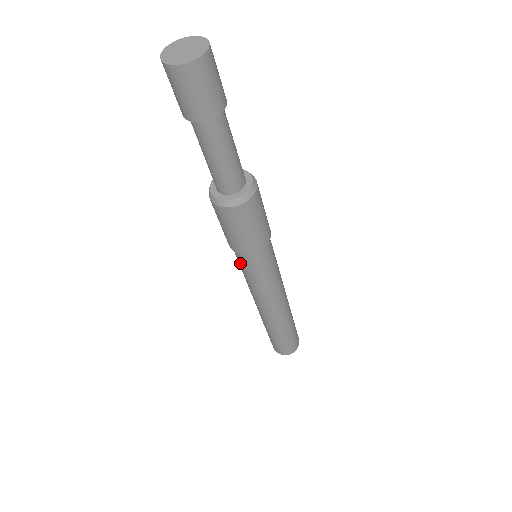
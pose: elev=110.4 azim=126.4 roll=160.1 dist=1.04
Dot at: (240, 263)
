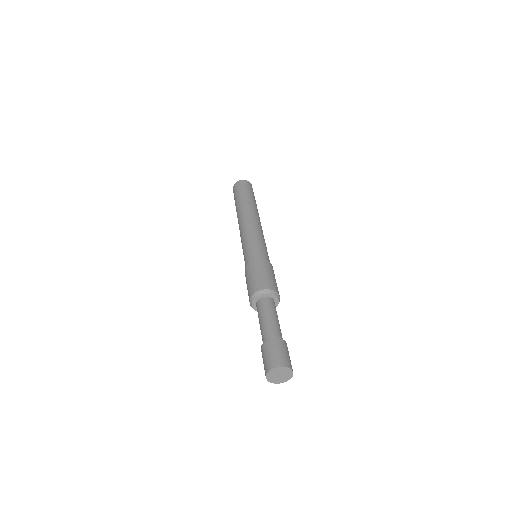
Dot at: occluded
